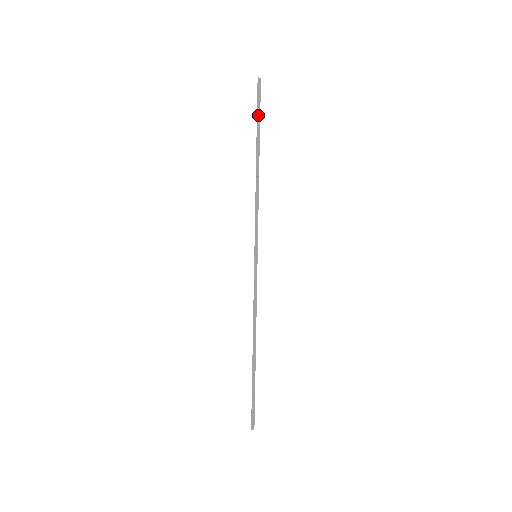
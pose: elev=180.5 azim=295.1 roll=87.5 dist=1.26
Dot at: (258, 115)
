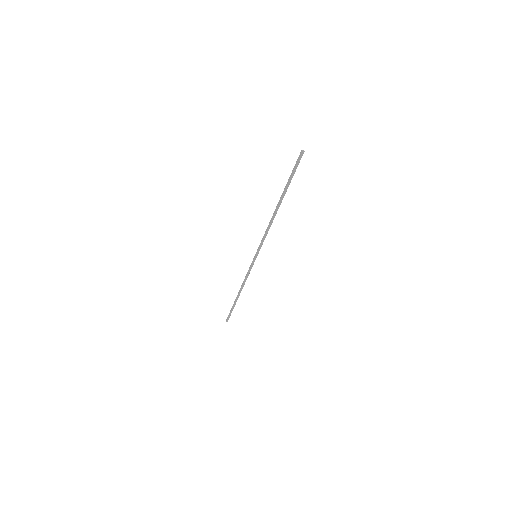
Dot at: (290, 178)
